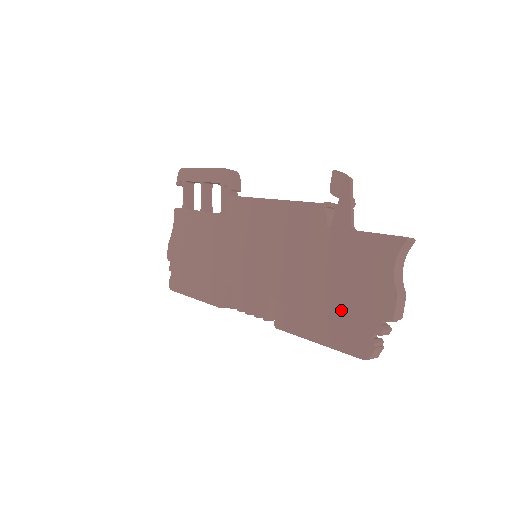
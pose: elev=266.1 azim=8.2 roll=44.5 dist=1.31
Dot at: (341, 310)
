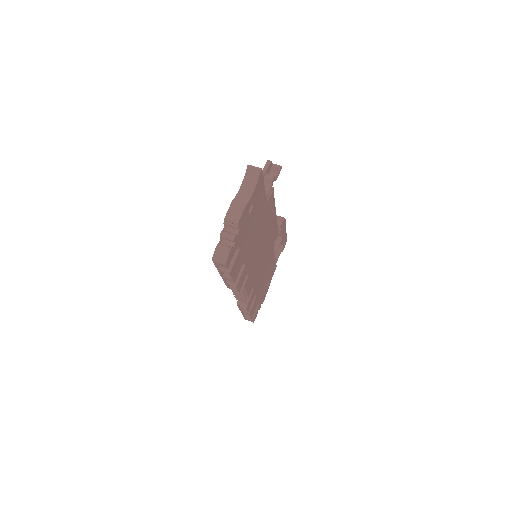
Dot at: occluded
